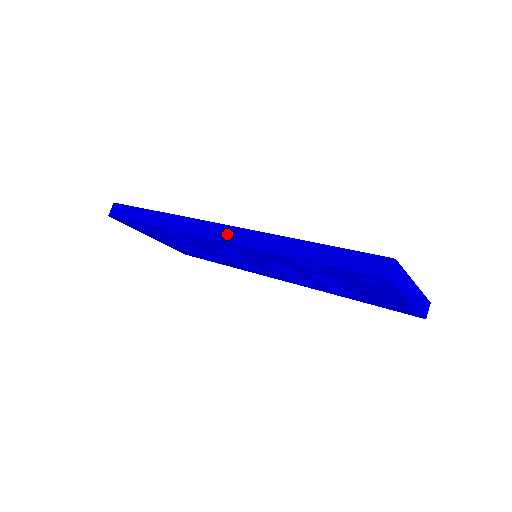
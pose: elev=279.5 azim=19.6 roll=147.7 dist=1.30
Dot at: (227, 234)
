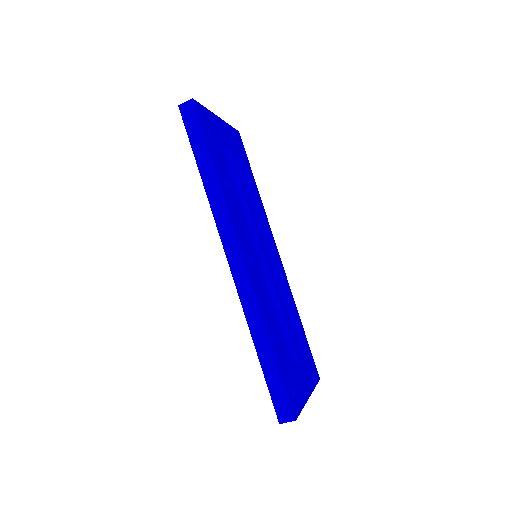
Dot at: (238, 268)
